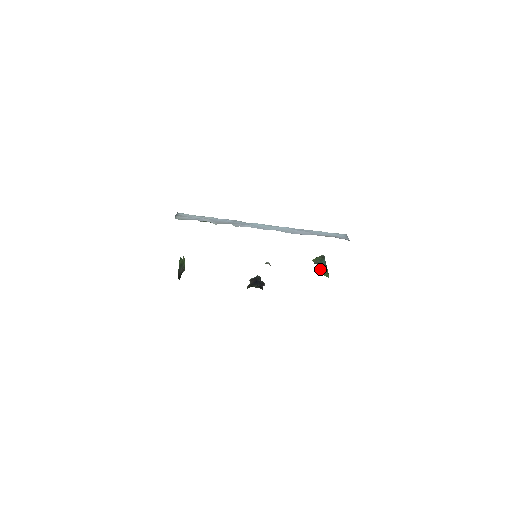
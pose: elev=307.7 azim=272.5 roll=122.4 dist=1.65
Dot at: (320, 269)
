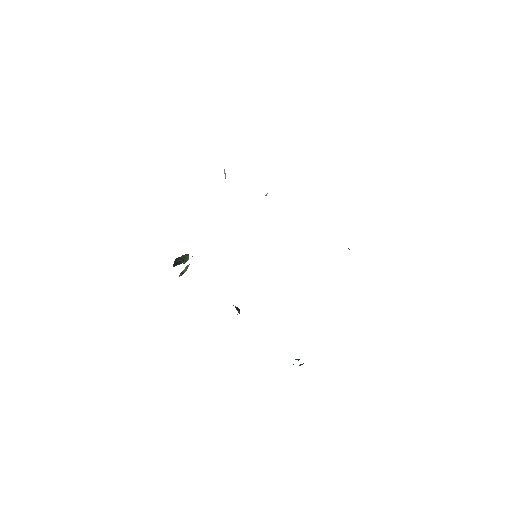
Dot at: occluded
